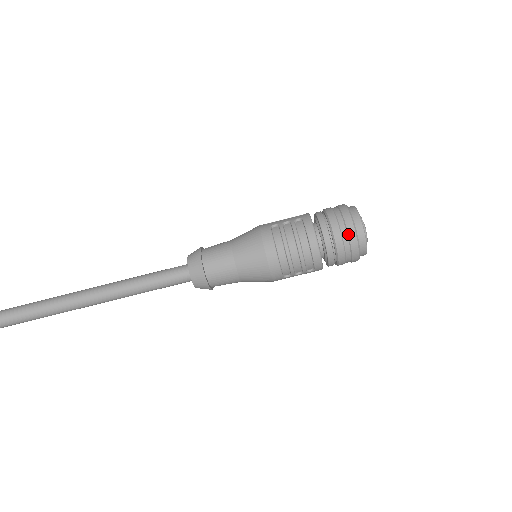
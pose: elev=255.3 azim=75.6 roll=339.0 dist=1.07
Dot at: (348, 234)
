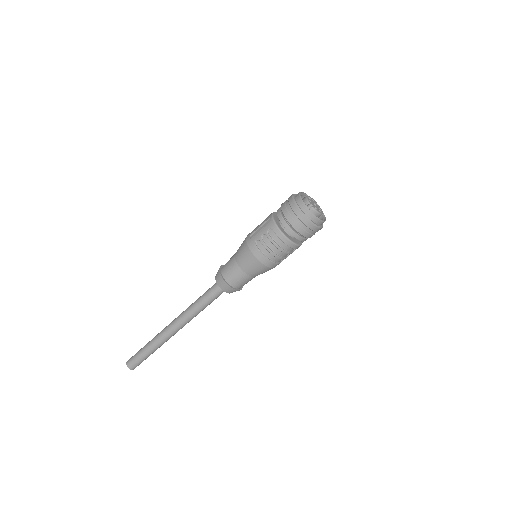
Dot at: (307, 227)
